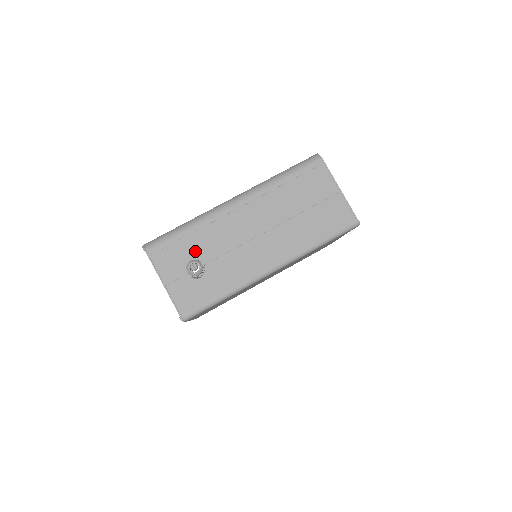
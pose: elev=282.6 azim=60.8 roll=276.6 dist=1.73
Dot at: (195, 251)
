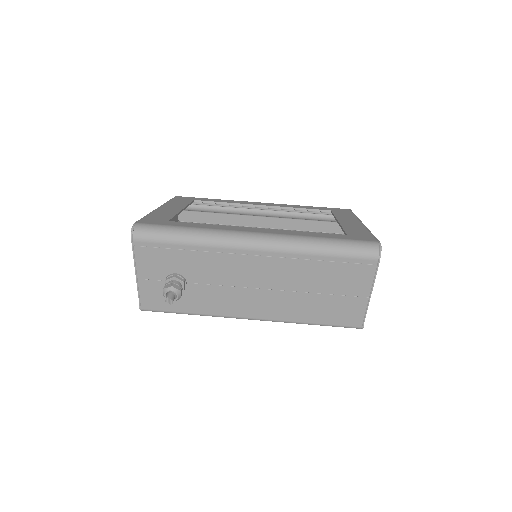
Dot at: (184, 267)
